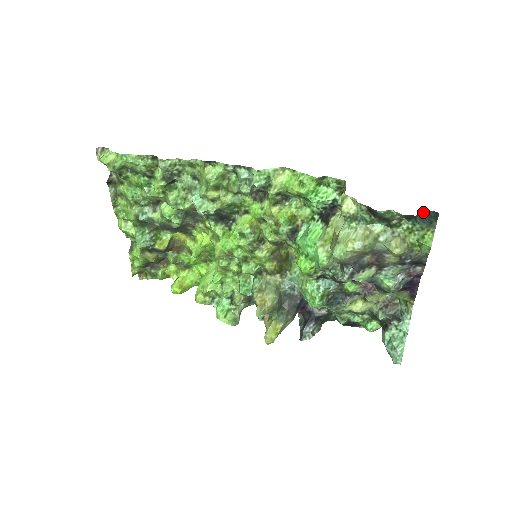
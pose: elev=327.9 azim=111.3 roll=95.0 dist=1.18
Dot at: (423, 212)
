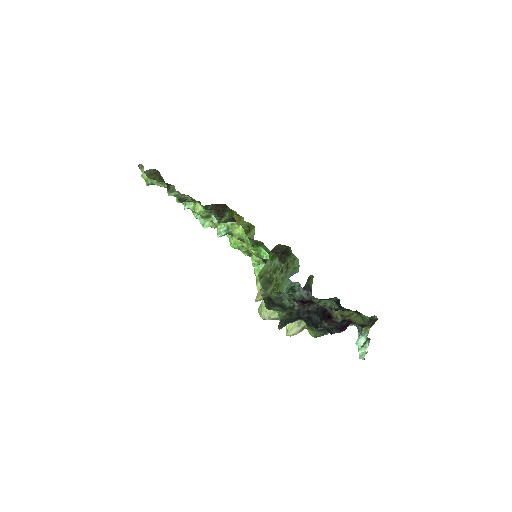
Dot at: (298, 319)
